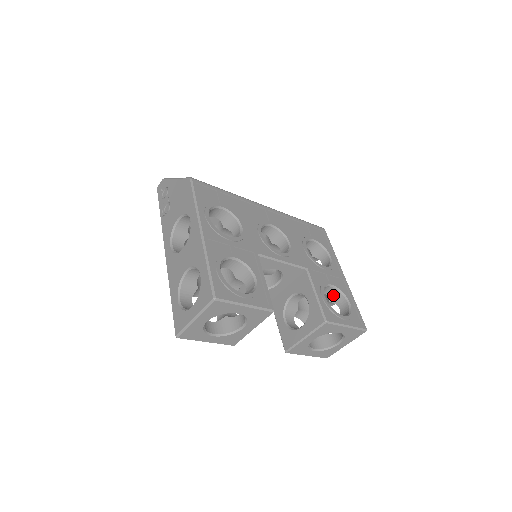
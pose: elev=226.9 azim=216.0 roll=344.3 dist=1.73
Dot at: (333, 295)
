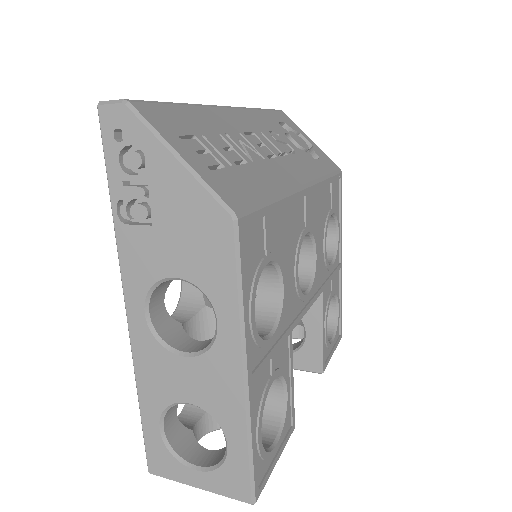
Dot at: occluded
